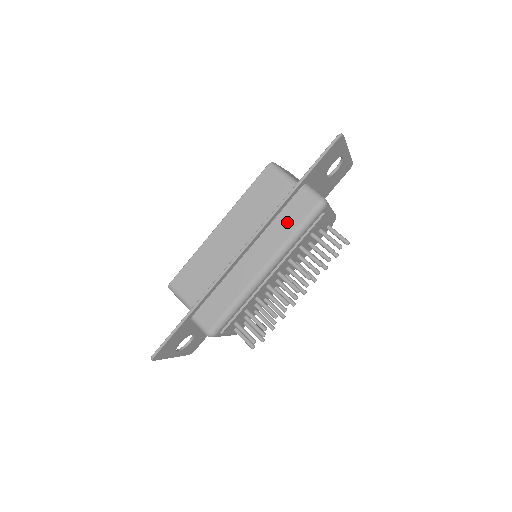
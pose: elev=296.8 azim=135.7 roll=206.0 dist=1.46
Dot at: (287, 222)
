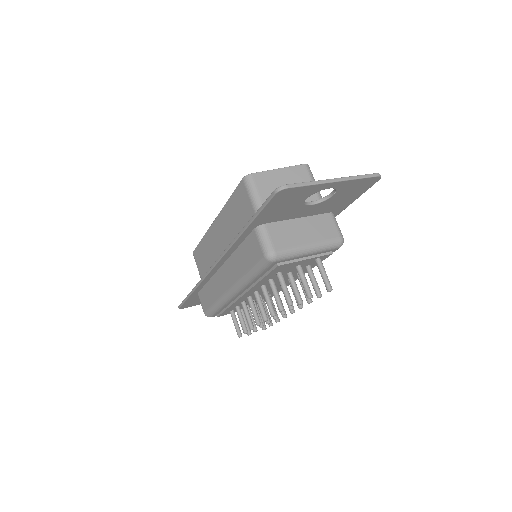
Dot at: (243, 259)
